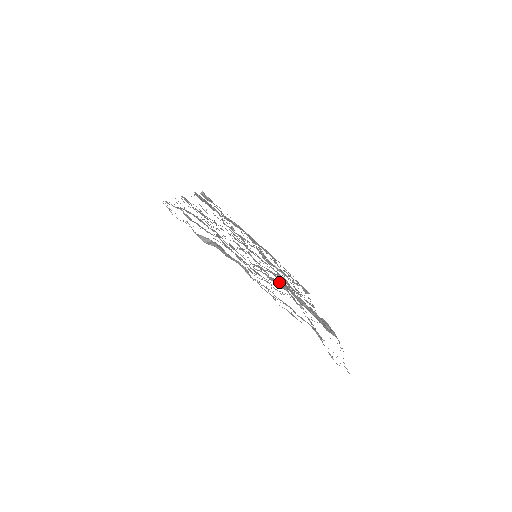
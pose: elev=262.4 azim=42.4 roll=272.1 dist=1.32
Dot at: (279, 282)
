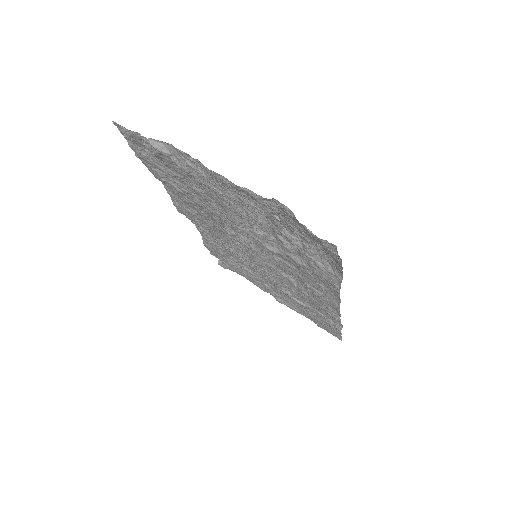
Dot at: (265, 232)
